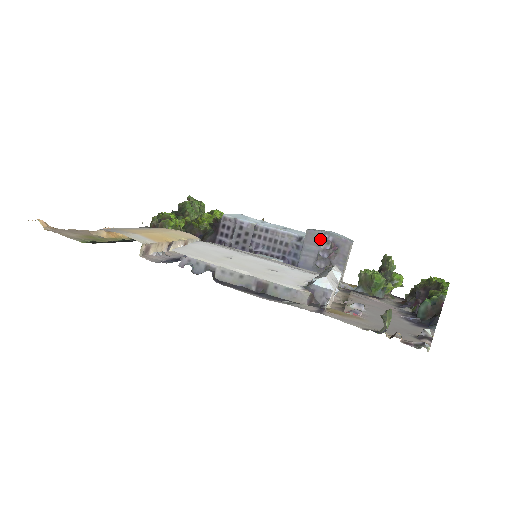
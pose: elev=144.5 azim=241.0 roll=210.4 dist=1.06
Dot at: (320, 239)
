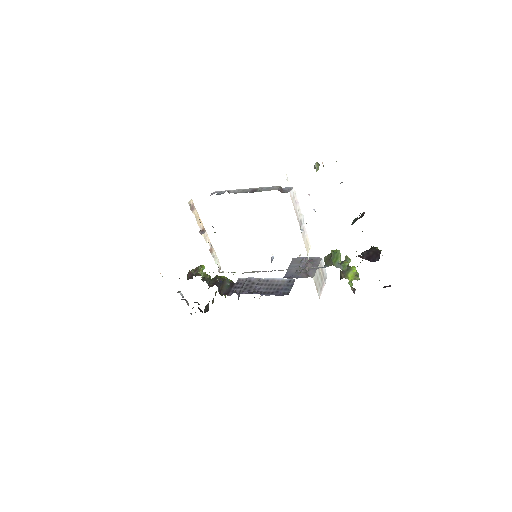
Dot at: (301, 260)
